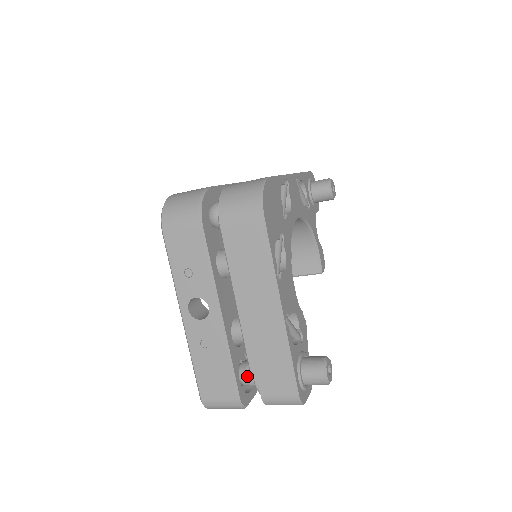
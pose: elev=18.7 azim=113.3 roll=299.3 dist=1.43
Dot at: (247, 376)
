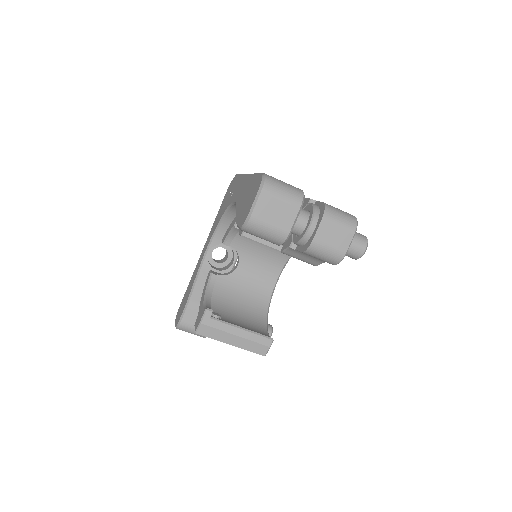
Dot at: occluded
